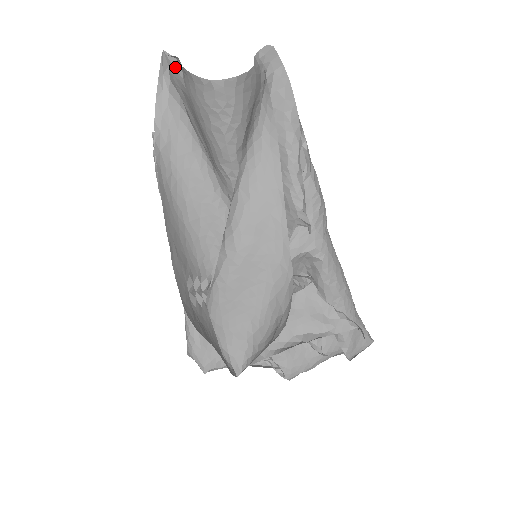
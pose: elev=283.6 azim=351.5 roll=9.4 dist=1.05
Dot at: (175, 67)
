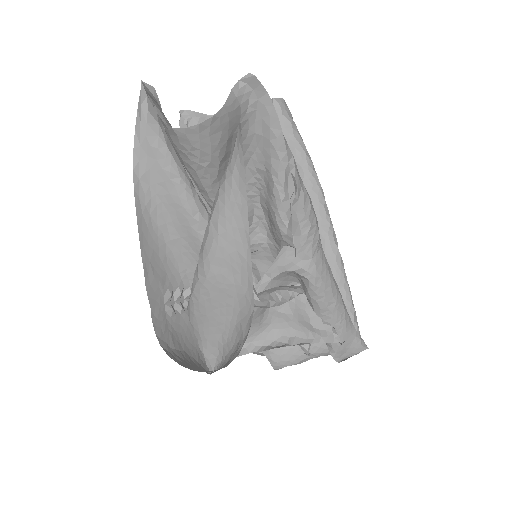
Dot at: (154, 96)
